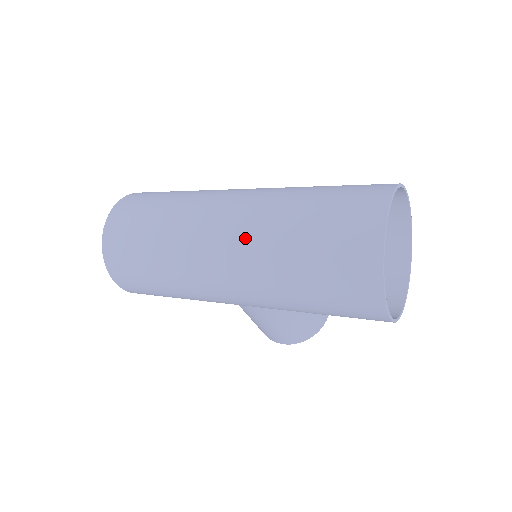
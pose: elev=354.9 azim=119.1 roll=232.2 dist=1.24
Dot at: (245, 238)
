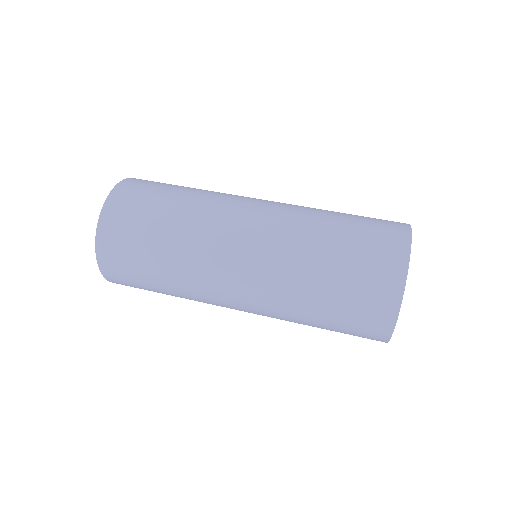
Dot at: (266, 286)
